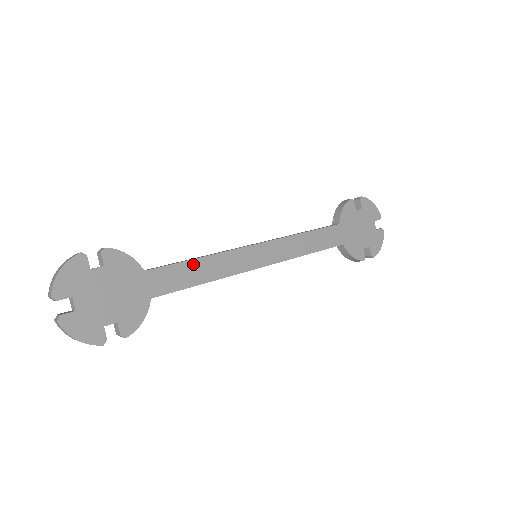
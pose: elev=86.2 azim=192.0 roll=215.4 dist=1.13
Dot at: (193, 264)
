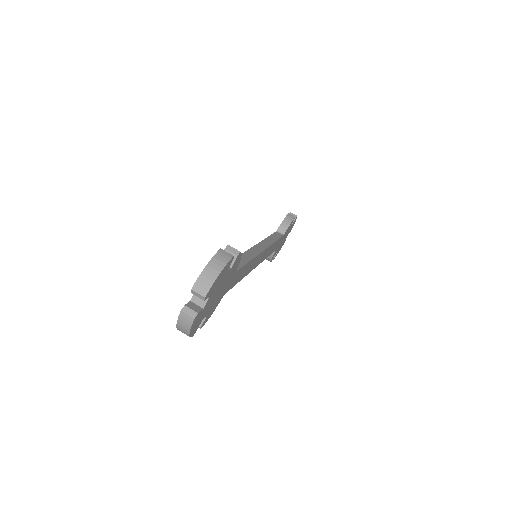
Dot at: (247, 265)
